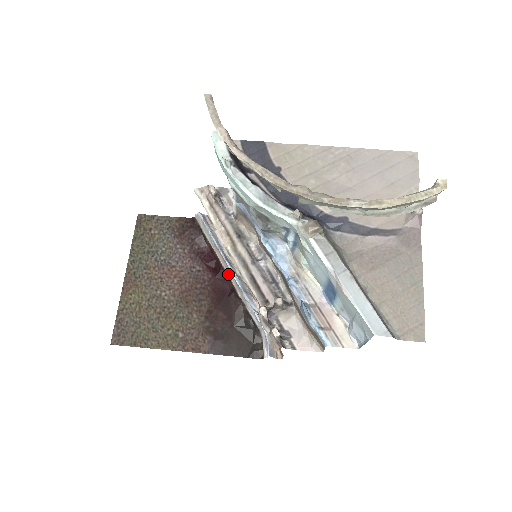
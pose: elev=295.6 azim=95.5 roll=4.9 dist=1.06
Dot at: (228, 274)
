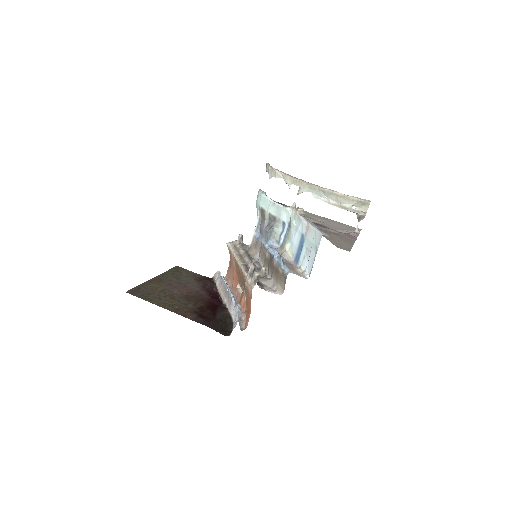
Dot at: (224, 297)
